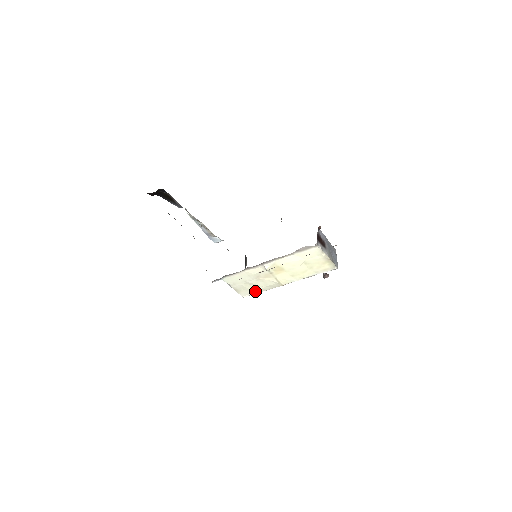
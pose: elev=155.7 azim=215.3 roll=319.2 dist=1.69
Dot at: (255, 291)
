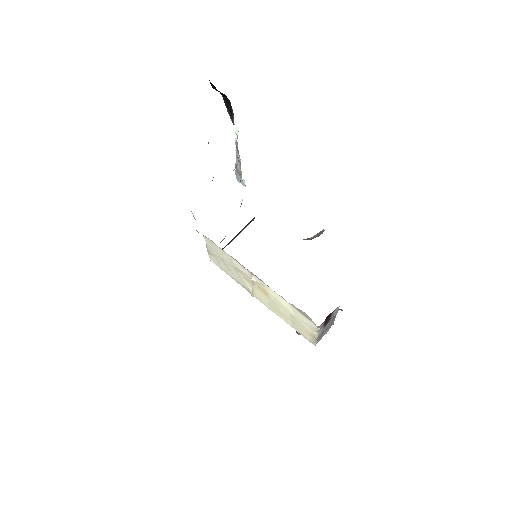
Dot at: (225, 270)
